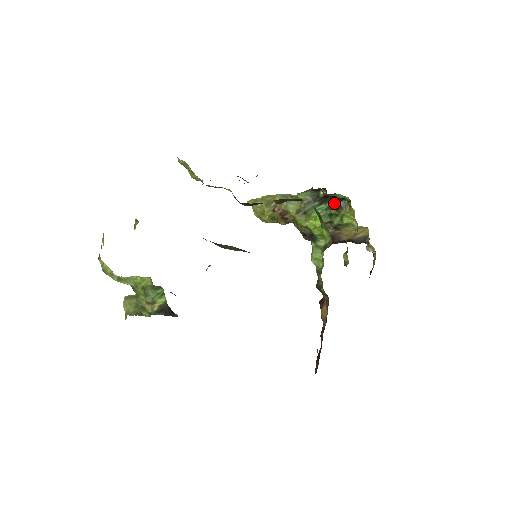
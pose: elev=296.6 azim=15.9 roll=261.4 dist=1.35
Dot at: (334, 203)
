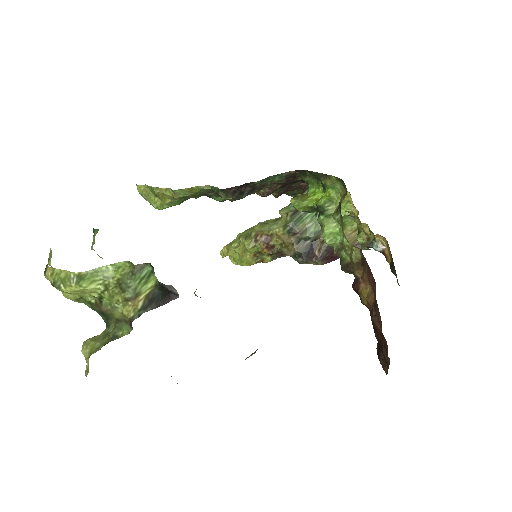
Dot at: occluded
